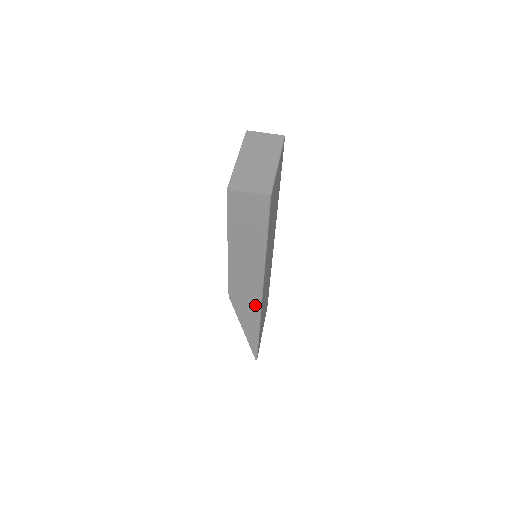
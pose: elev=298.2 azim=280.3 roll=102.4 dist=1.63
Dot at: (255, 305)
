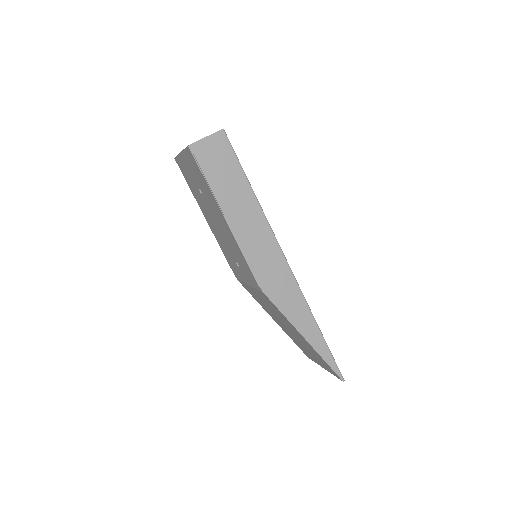
Dot at: (290, 283)
